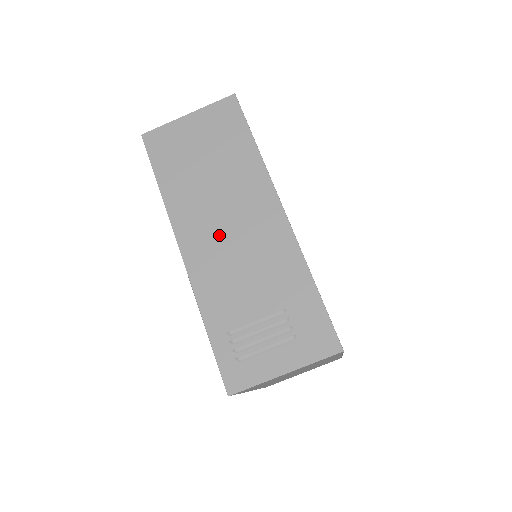
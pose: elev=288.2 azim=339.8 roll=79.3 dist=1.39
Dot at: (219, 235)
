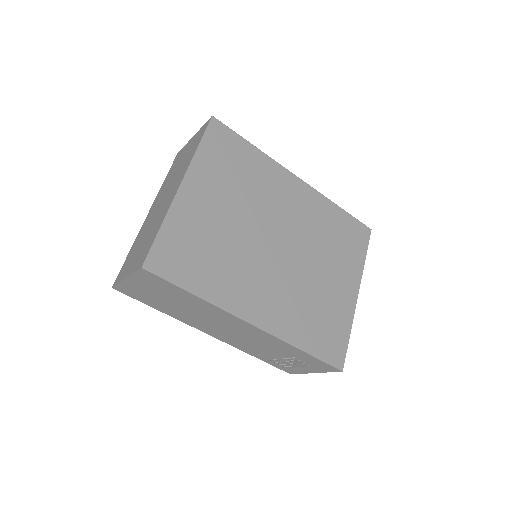
Dot at: (223, 331)
